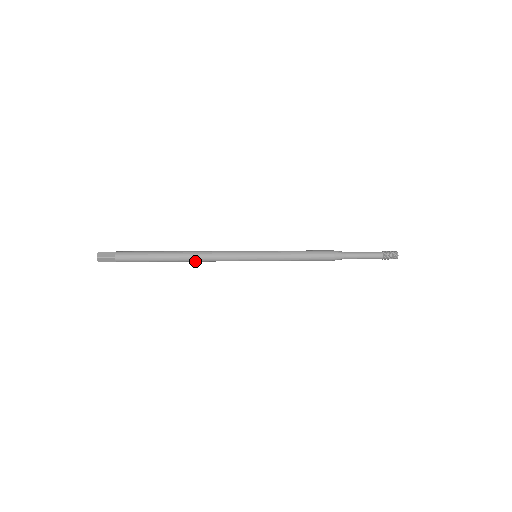
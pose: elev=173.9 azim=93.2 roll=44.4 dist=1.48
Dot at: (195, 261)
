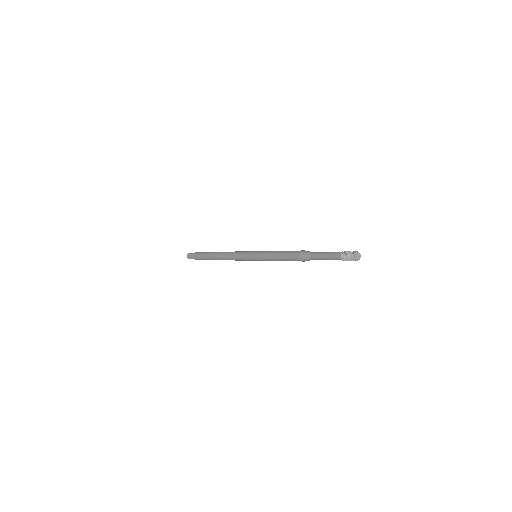
Dot at: (224, 258)
